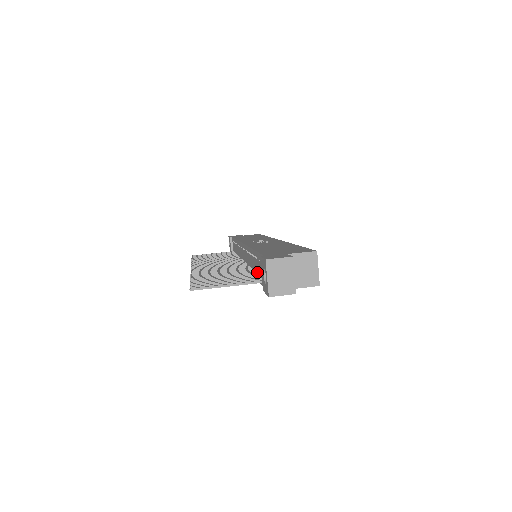
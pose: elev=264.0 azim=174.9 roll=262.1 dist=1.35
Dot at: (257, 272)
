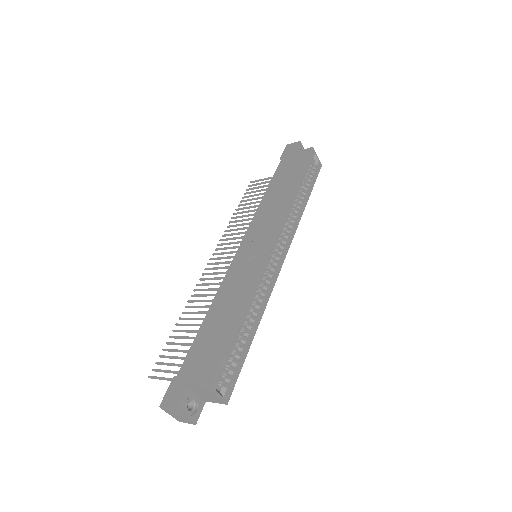
Dot at: occluded
